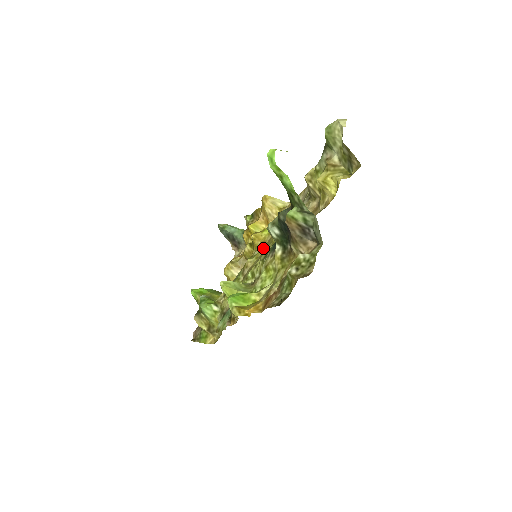
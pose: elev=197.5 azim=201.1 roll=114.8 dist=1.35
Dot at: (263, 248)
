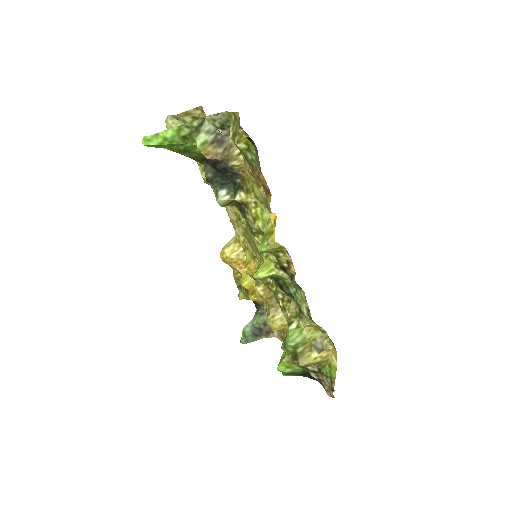
Dot at: (255, 253)
